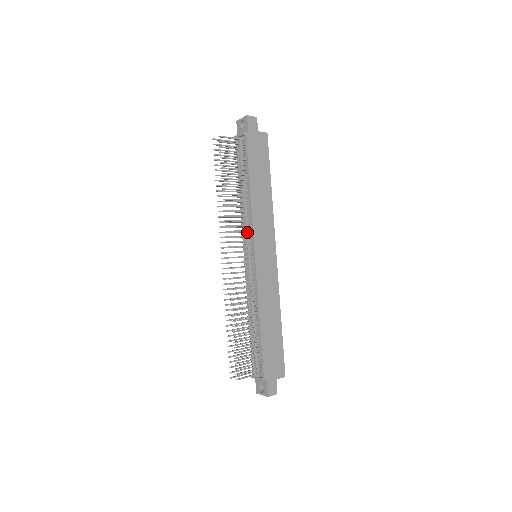
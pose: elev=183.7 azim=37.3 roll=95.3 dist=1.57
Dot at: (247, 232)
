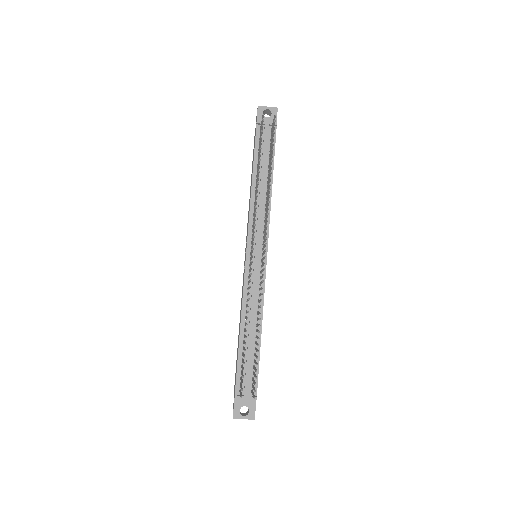
Dot at: (261, 227)
